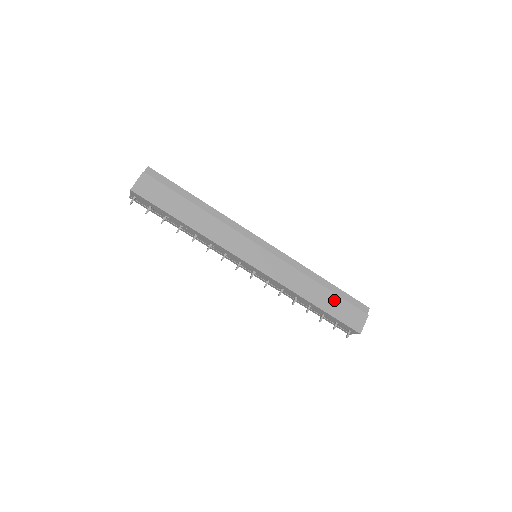
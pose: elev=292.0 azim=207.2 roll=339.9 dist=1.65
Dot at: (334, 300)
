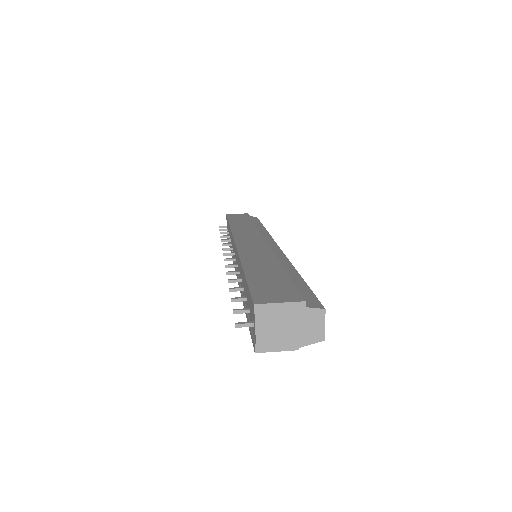
Dot at: (276, 275)
